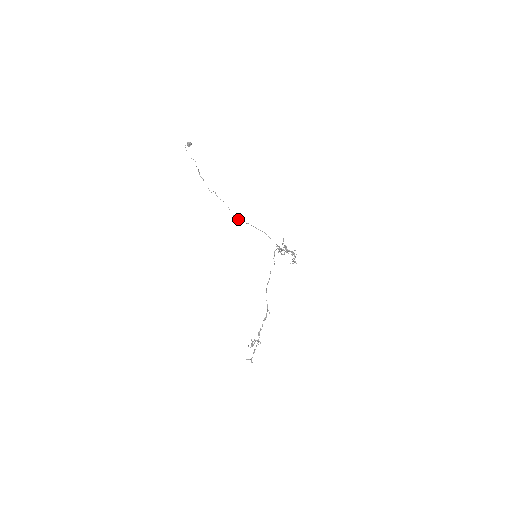
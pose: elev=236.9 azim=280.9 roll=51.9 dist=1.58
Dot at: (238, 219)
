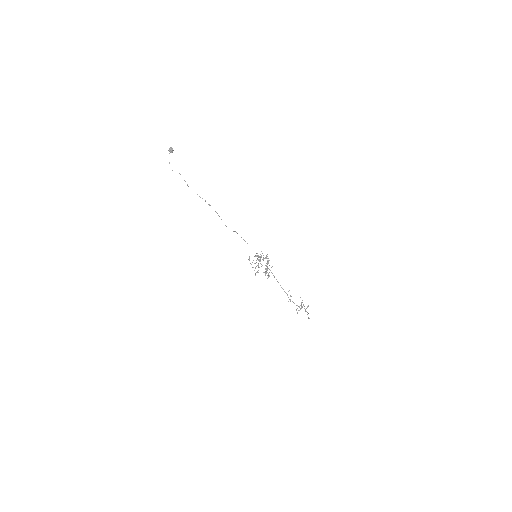
Dot at: occluded
